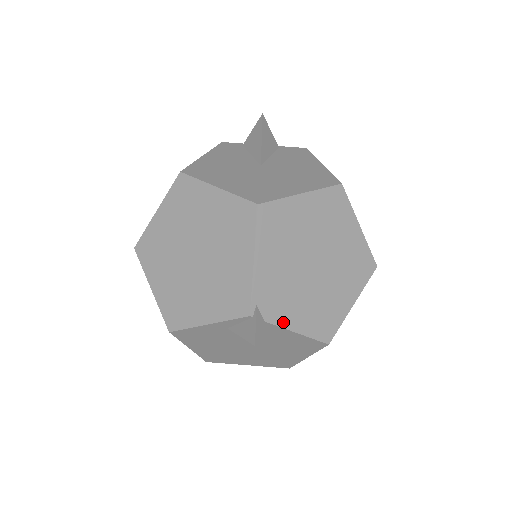
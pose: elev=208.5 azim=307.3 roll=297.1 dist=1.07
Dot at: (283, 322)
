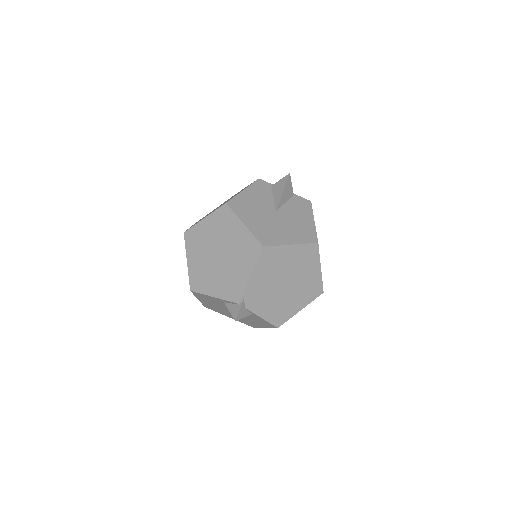
Dot at: (256, 311)
